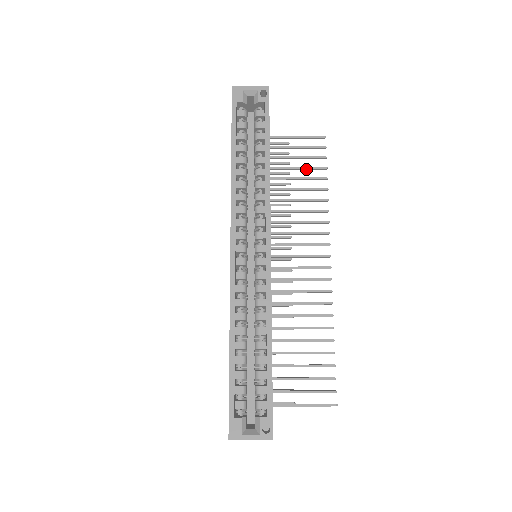
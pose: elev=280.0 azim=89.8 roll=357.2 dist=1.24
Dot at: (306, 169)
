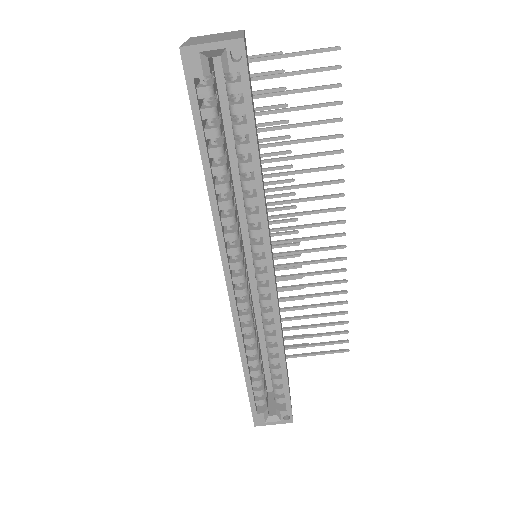
Dot at: (311, 108)
